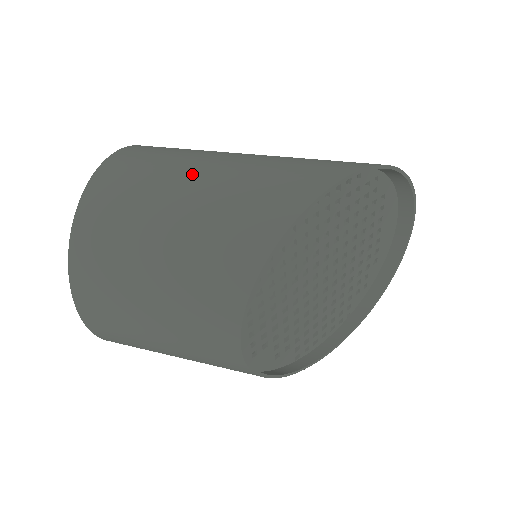
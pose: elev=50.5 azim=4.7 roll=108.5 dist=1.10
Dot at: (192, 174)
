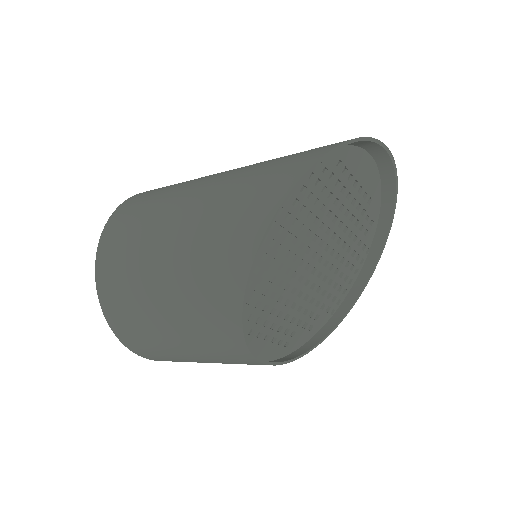
Dot at: (158, 251)
